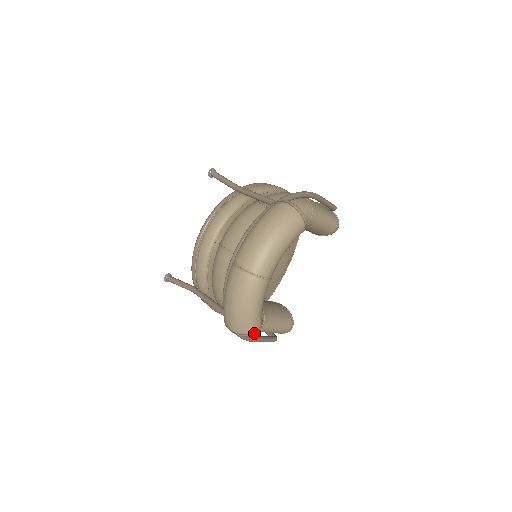
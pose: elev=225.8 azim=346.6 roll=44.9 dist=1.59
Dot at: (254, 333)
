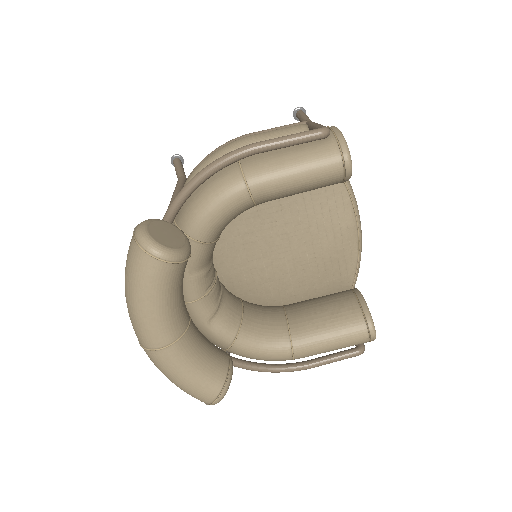
Dot at: (215, 402)
